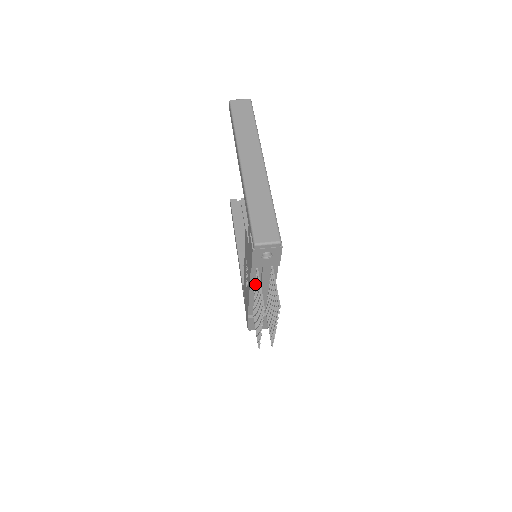
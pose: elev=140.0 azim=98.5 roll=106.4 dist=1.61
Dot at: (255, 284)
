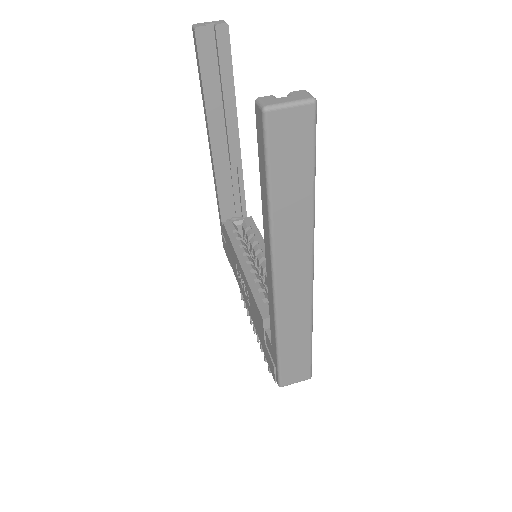
Dot at: occluded
